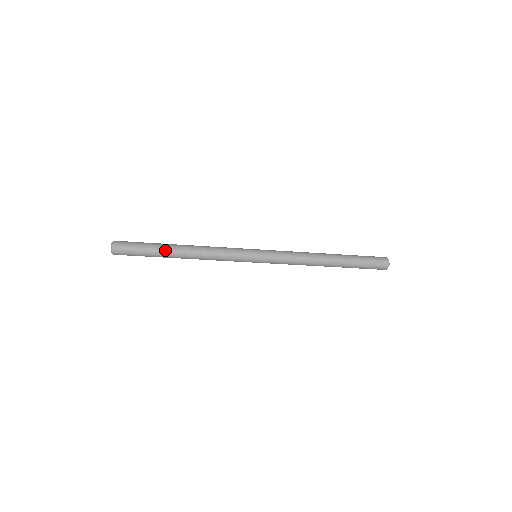
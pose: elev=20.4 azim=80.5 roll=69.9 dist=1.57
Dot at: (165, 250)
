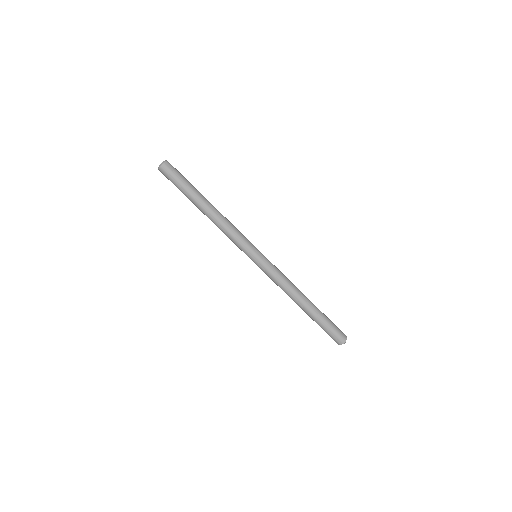
Dot at: (198, 196)
